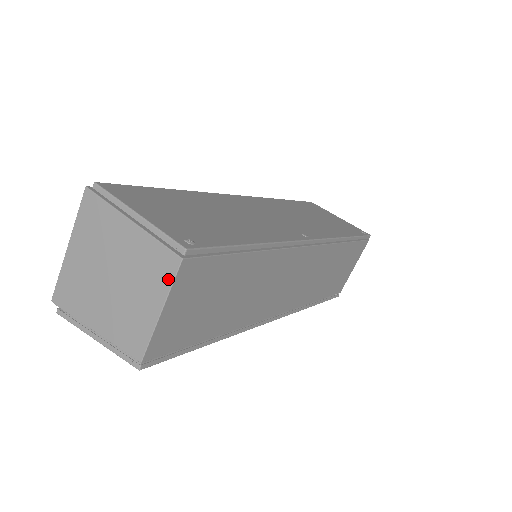
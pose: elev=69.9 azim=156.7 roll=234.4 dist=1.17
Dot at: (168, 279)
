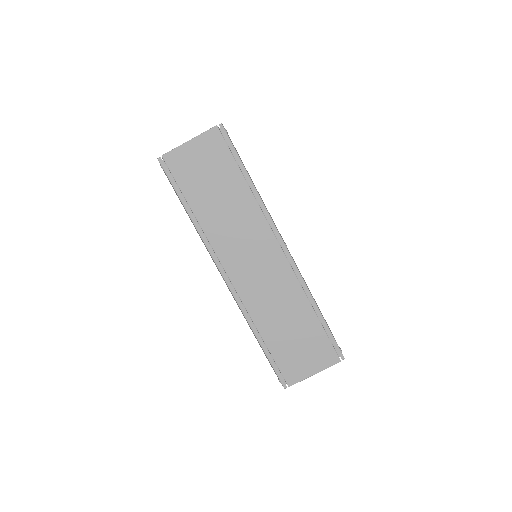
Dot at: (205, 132)
